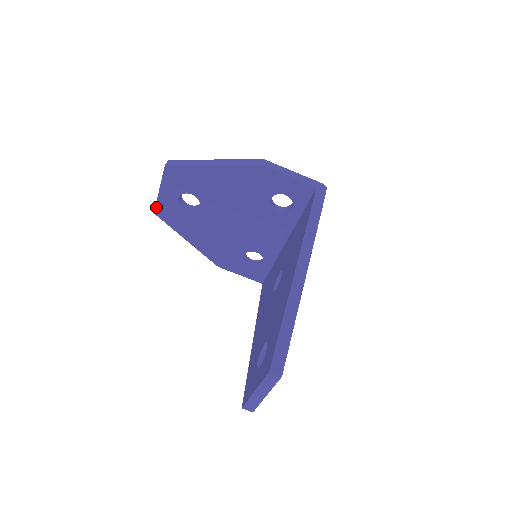
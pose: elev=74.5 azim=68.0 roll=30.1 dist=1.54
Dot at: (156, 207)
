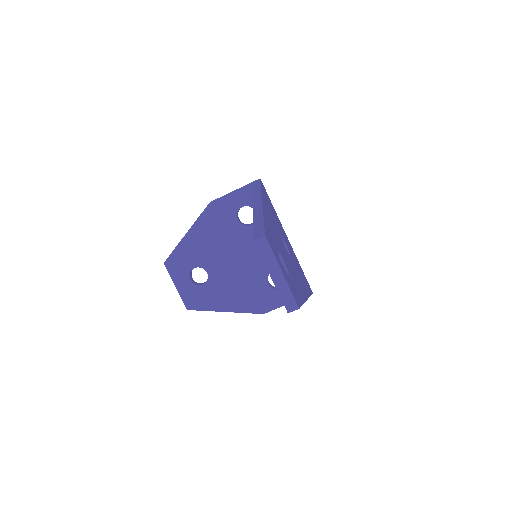
Dot at: (184, 303)
